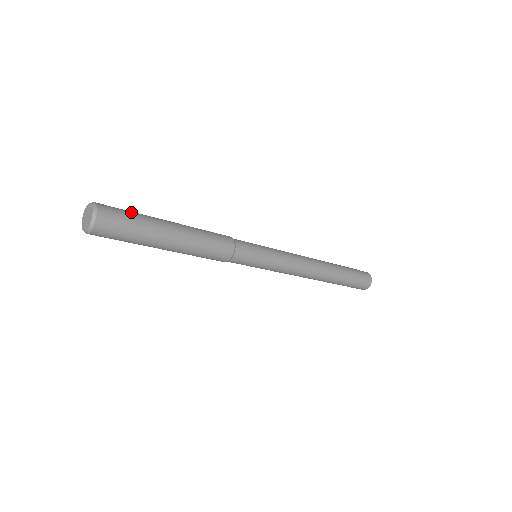
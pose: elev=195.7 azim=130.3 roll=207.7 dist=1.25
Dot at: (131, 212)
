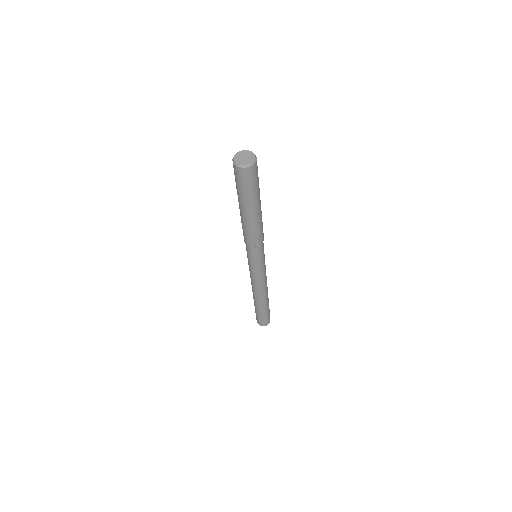
Dot at: occluded
